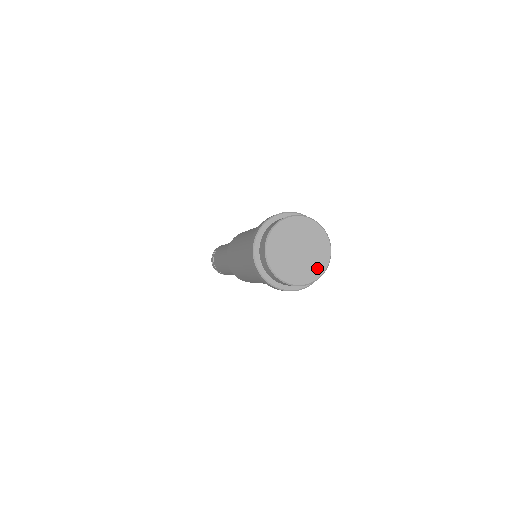
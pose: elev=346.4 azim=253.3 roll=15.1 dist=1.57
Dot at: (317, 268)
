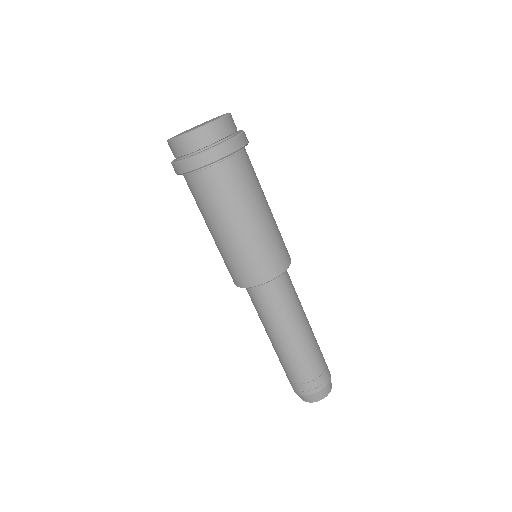
Dot at: occluded
